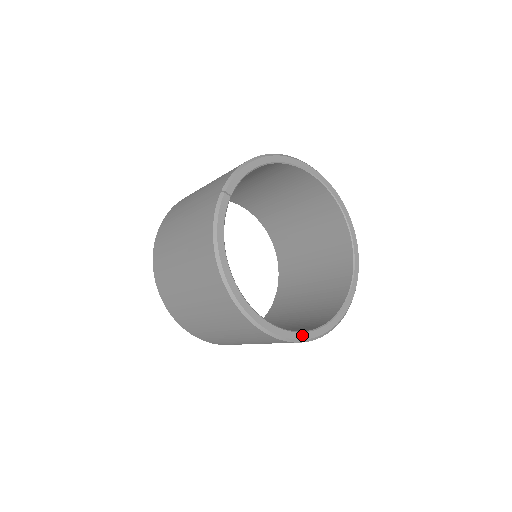
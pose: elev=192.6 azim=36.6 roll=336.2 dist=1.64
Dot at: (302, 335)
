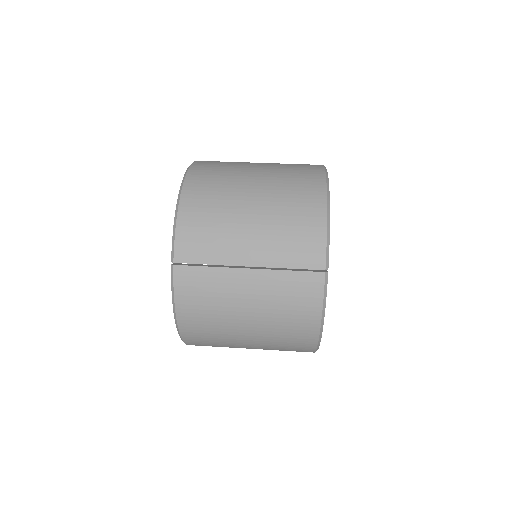
Dot at: occluded
